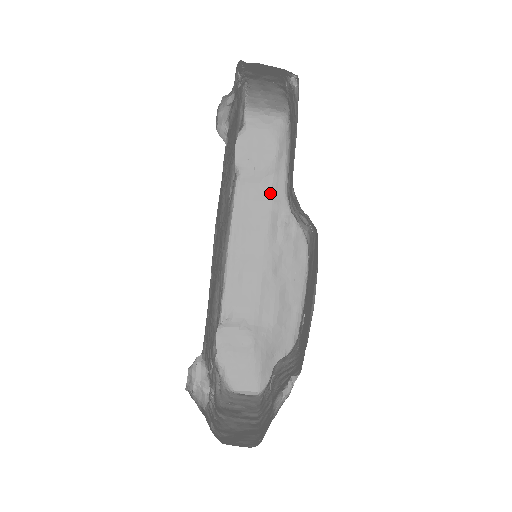
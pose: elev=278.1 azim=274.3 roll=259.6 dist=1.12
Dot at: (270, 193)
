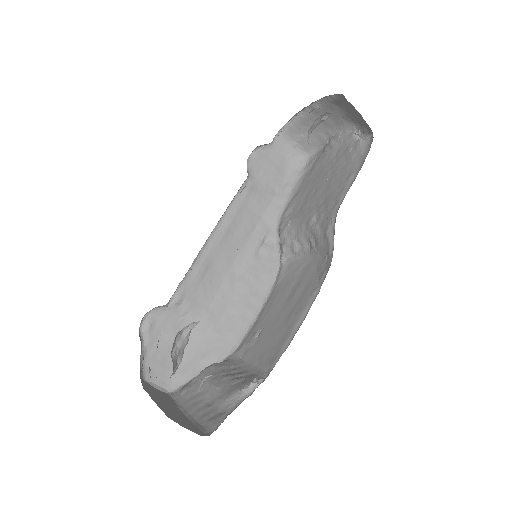
Dot at: (264, 210)
